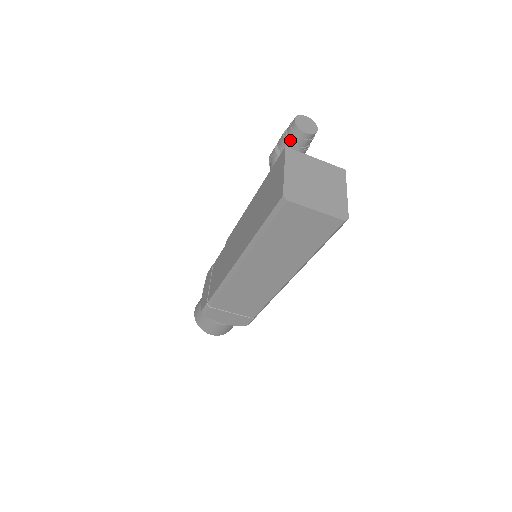
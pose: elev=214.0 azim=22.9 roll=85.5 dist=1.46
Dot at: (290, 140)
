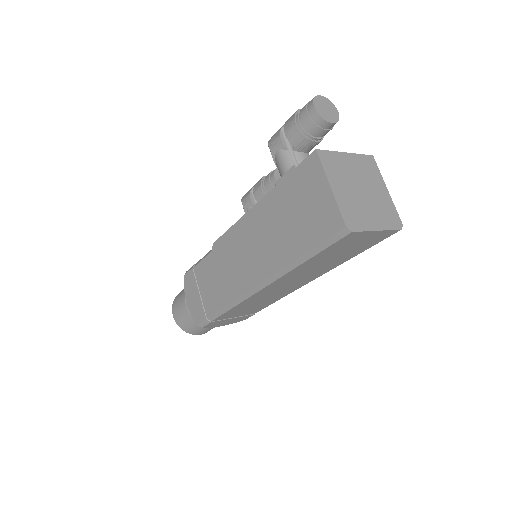
Dot at: (308, 132)
